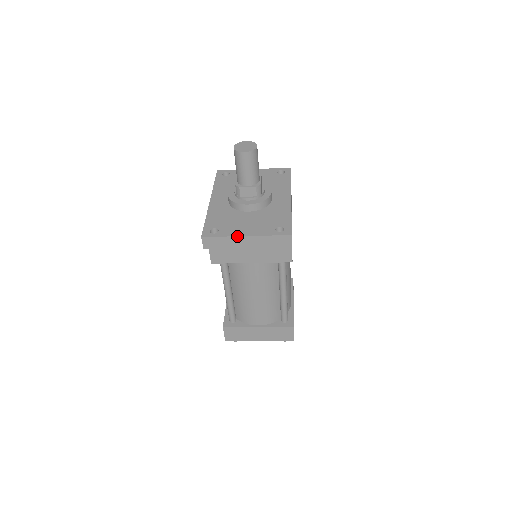
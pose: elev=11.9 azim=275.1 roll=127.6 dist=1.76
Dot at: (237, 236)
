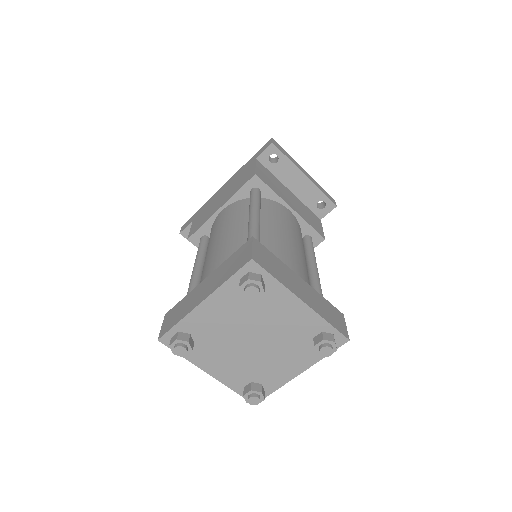
Dot at: (298, 164)
